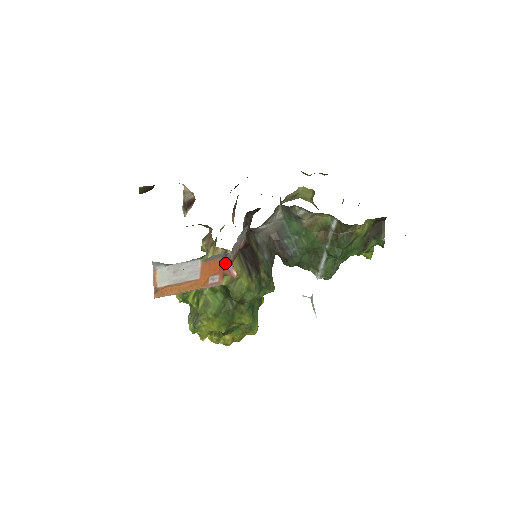
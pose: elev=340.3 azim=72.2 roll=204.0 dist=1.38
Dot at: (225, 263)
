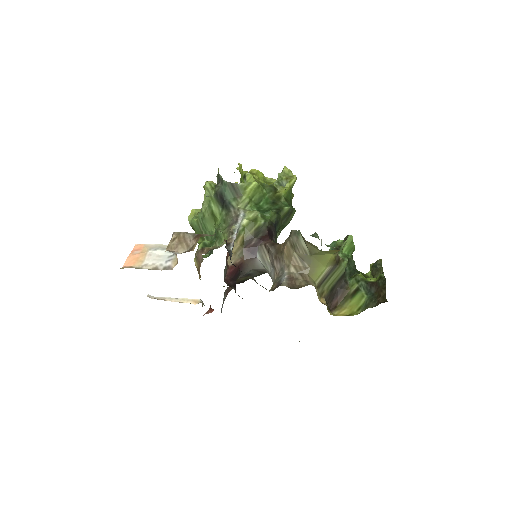
Dot at: occluded
